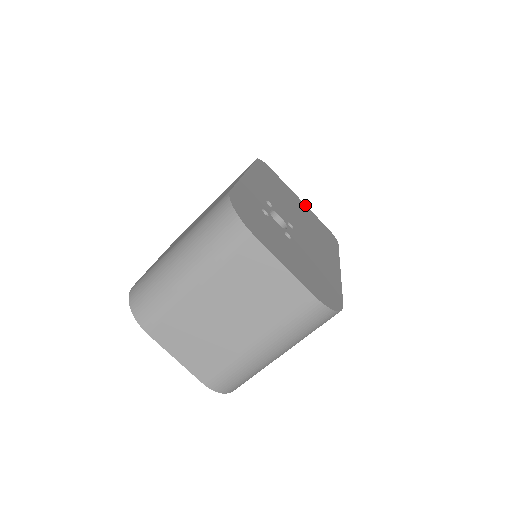
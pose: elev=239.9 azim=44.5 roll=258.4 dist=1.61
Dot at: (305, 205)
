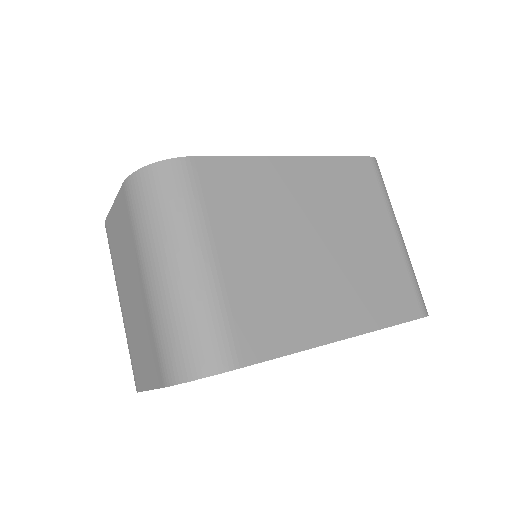
Dot at: occluded
